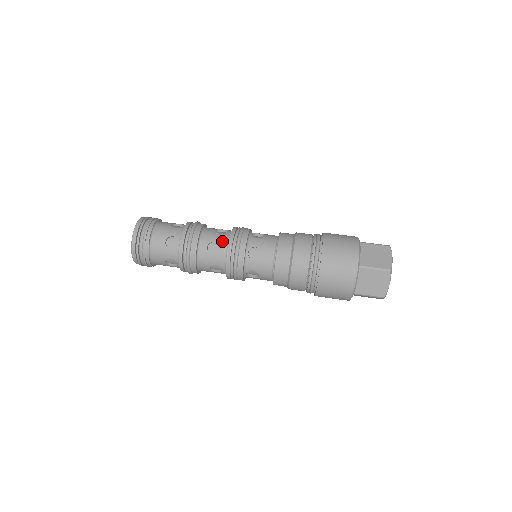
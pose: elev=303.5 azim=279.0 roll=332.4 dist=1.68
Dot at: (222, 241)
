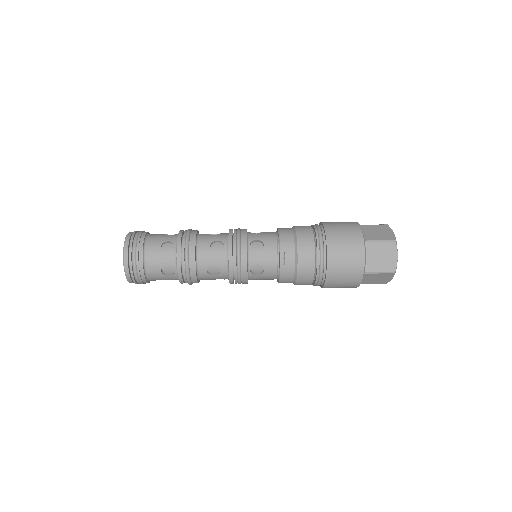
Dot at: occluded
